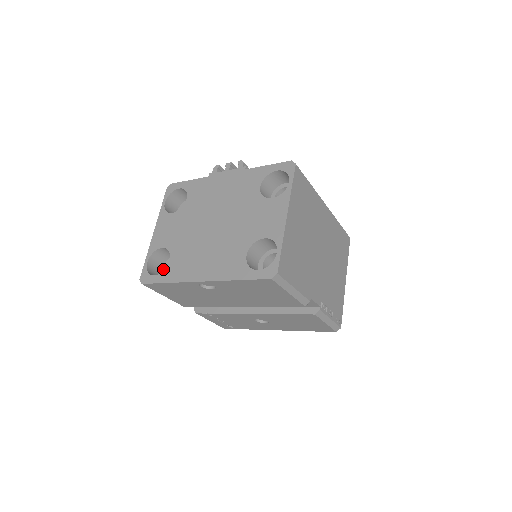
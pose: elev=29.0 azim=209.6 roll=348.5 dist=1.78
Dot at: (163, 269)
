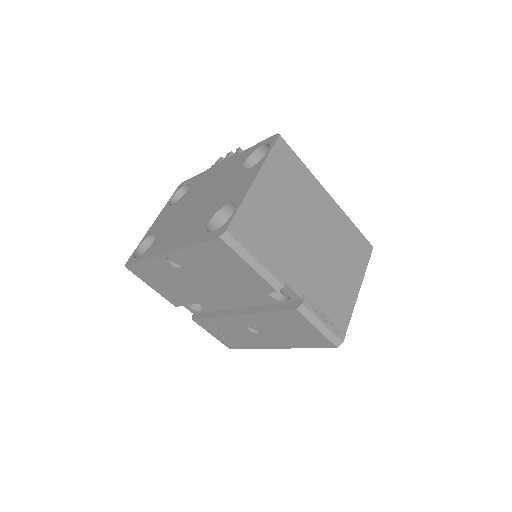
Dot at: occluded
